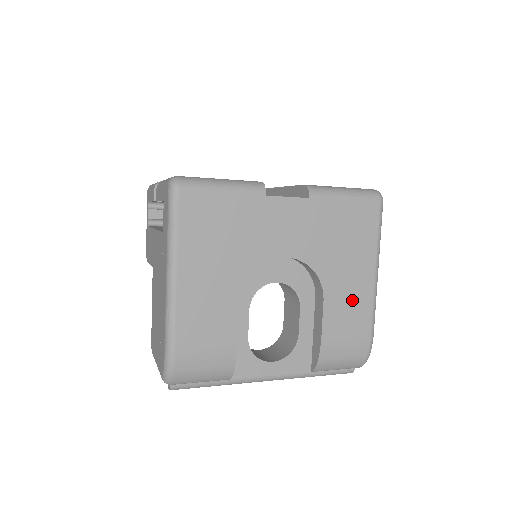
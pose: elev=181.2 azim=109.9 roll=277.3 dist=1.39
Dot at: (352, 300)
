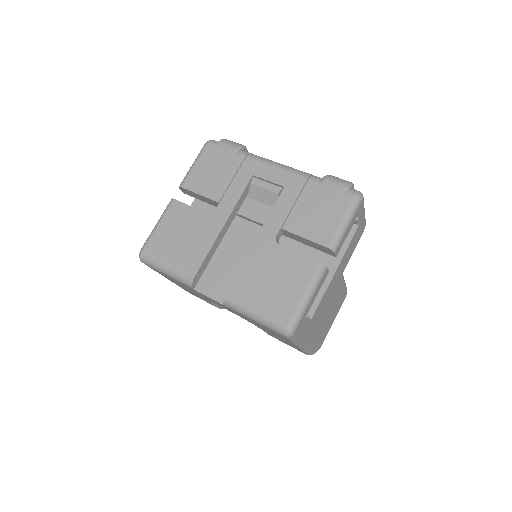
Dot at: (284, 341)
